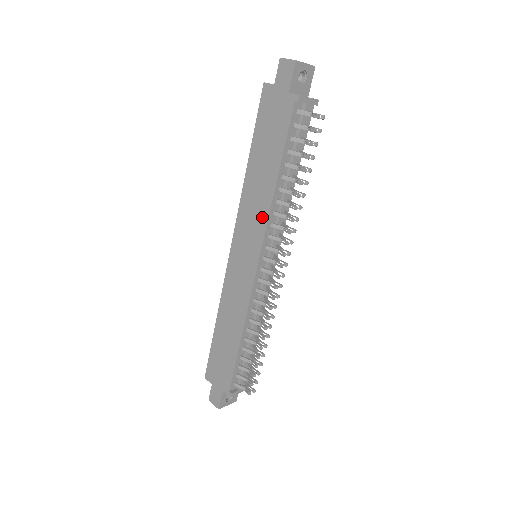
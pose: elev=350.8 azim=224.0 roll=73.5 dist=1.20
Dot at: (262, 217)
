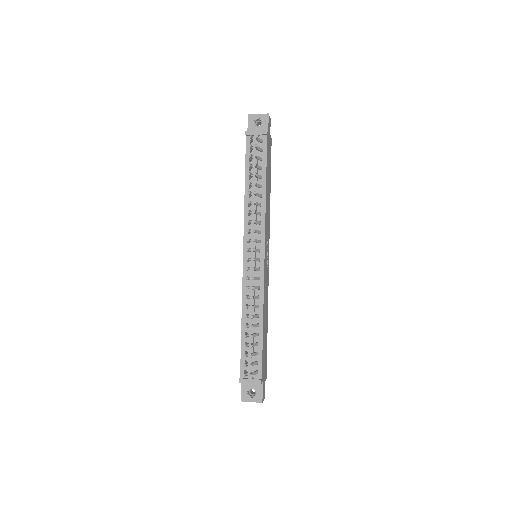
Dot at: occluded
